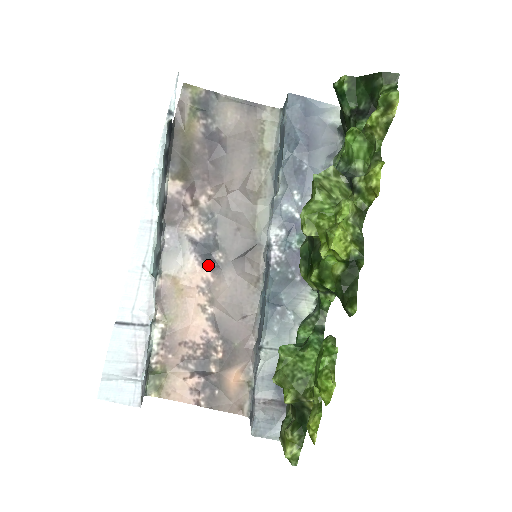
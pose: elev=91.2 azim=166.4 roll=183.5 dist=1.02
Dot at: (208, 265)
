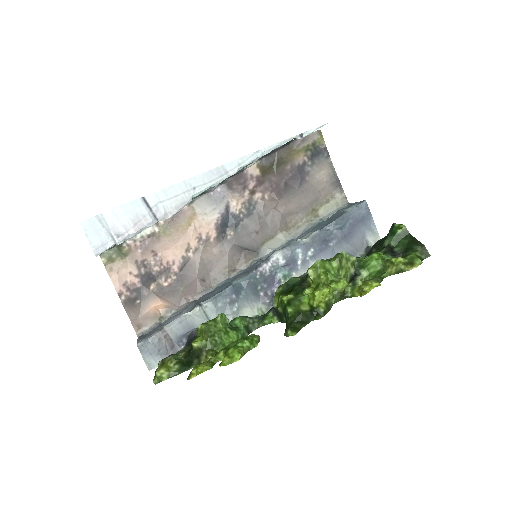
Dot at: (219, 230)
